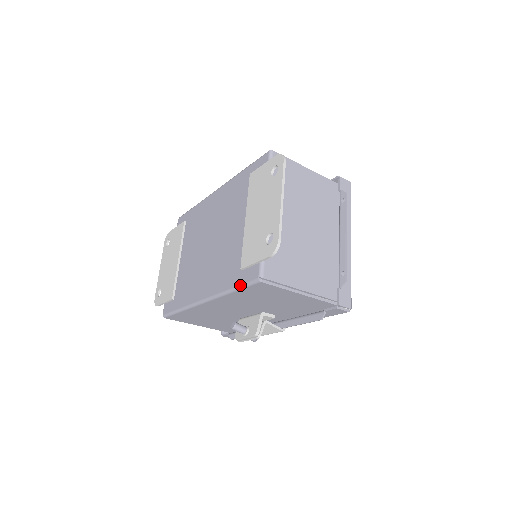
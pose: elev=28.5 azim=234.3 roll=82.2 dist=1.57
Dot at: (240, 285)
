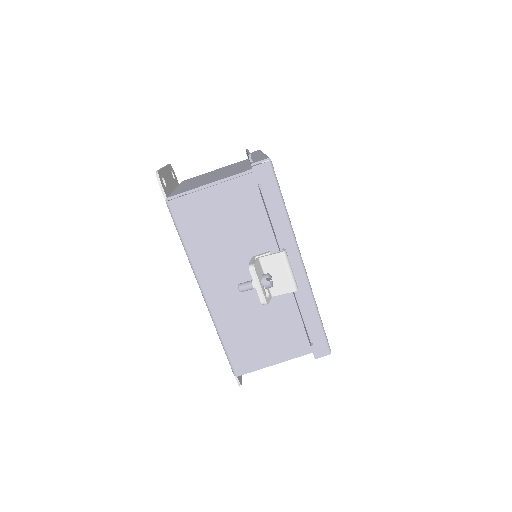
Dot at: (176, 229)
